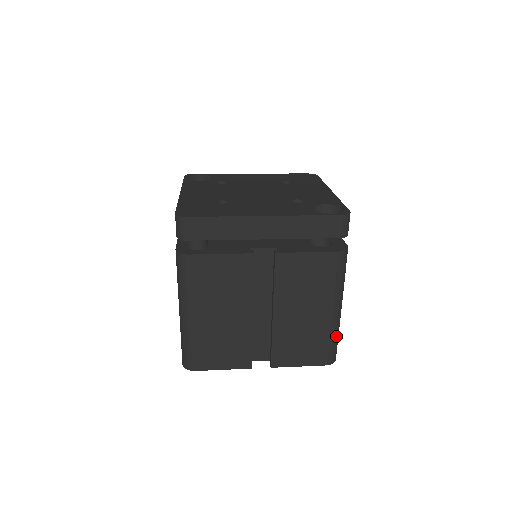
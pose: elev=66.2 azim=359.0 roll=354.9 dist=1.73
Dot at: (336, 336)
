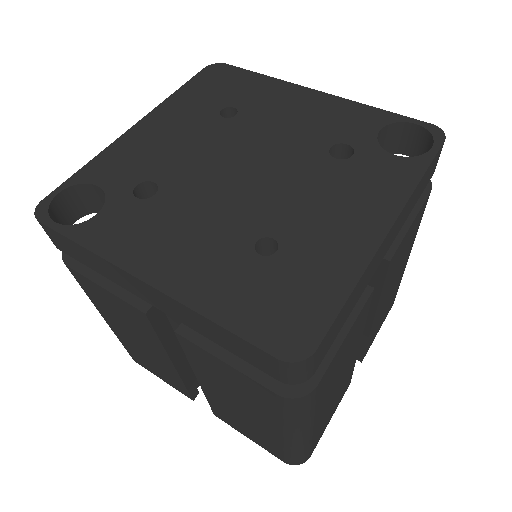
Dot at: occluded
